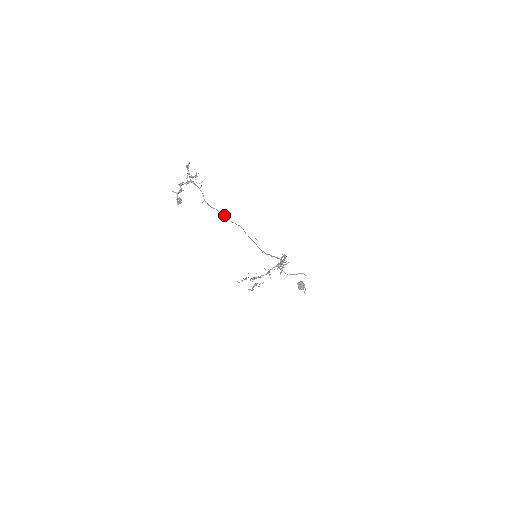
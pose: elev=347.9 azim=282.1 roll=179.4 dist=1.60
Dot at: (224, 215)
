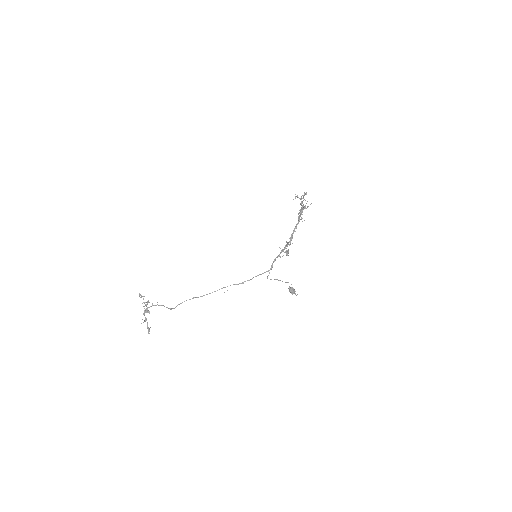
Dot at: occluded
